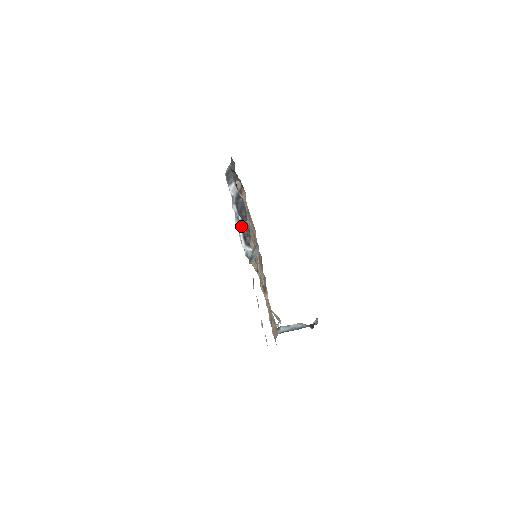
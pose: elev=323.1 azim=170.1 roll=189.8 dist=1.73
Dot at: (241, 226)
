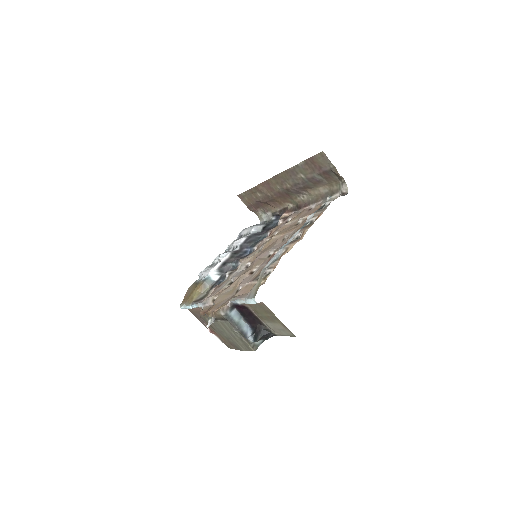
Dot at: (233, 253)
